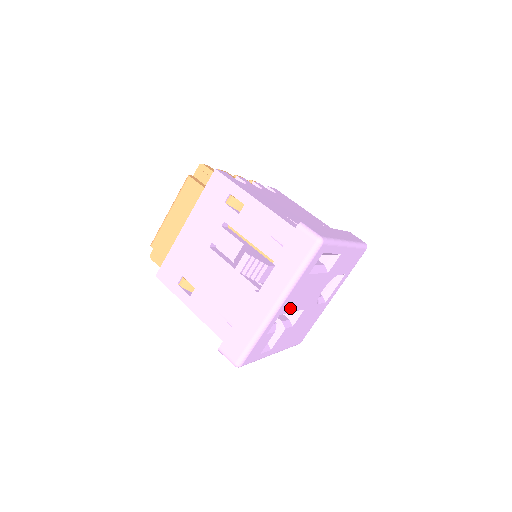
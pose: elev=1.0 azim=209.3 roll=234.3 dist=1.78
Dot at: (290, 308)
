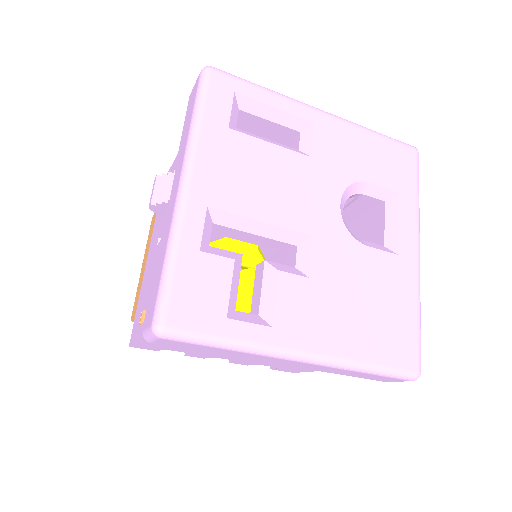
Dot at: (239, 205)
